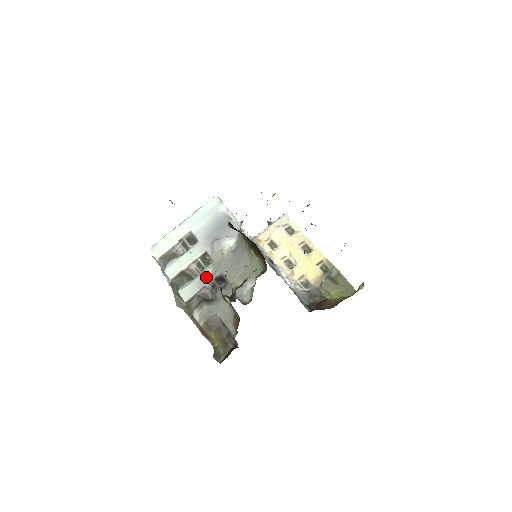
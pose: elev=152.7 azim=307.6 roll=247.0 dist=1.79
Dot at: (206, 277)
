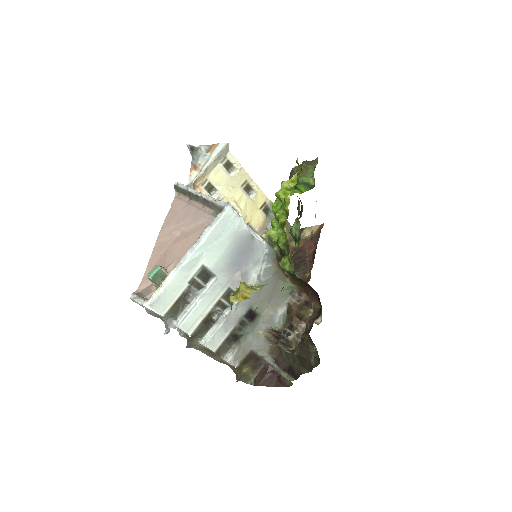
Dot at: (235, 318)
